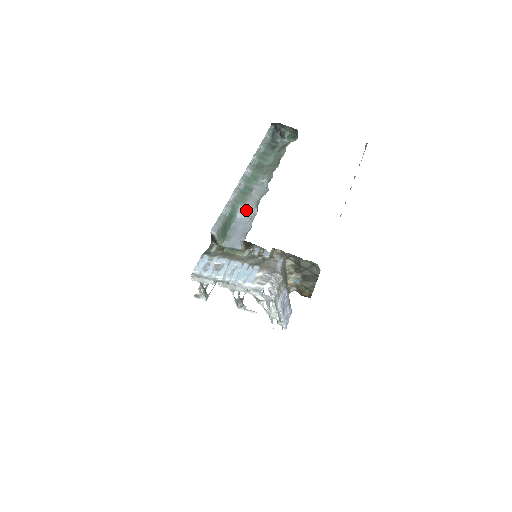
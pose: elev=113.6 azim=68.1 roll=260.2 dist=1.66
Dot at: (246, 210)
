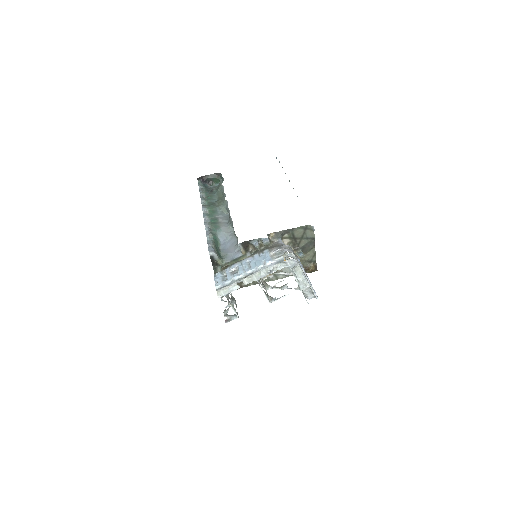
Dot at: (224, 232)
